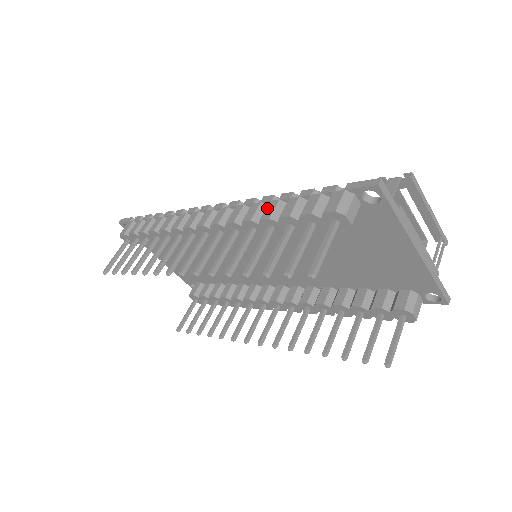
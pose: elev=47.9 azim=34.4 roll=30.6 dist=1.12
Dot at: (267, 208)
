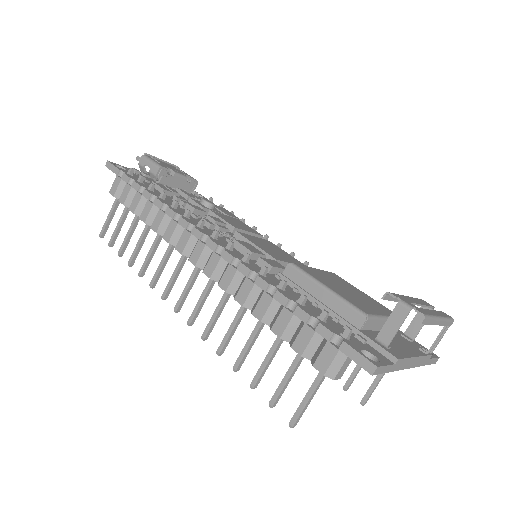
Dot at: (260, 302)
